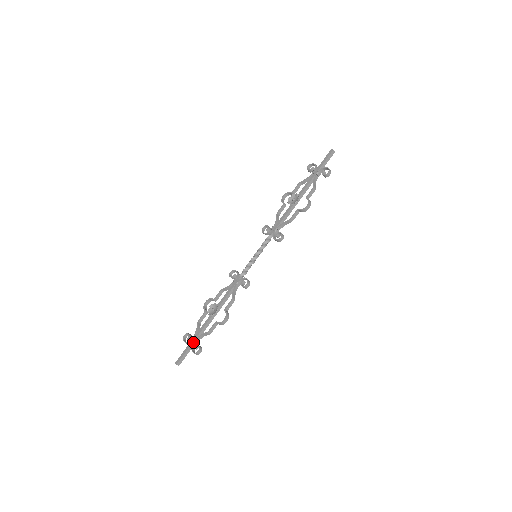
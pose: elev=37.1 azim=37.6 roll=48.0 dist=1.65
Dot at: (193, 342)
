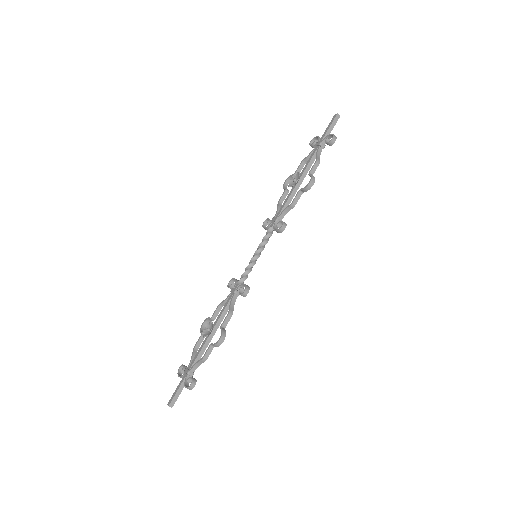
Dot at: (186, 374)
